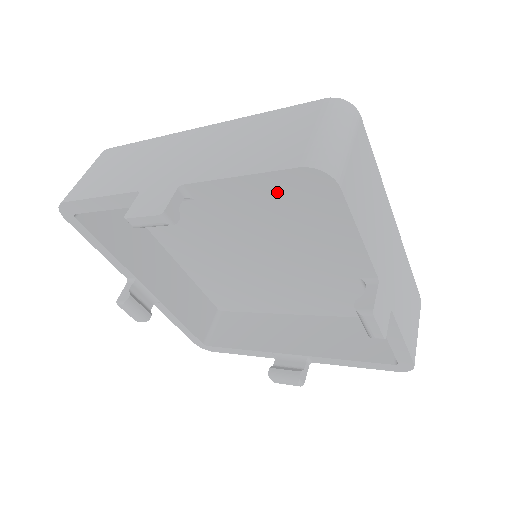
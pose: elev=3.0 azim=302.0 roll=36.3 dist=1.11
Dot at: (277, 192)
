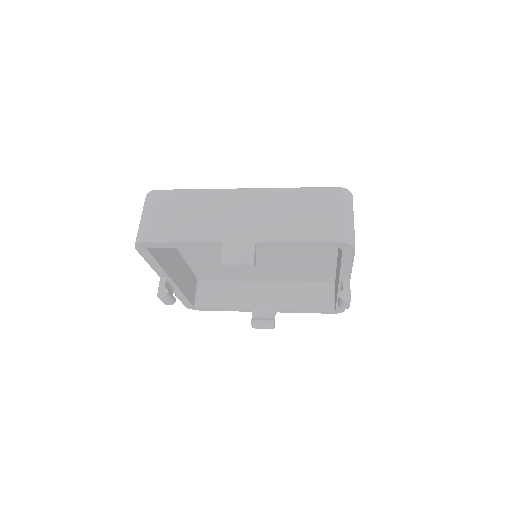
Dot at: occluded
